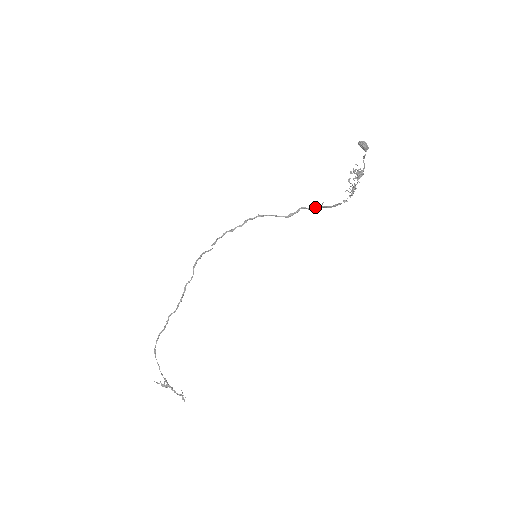
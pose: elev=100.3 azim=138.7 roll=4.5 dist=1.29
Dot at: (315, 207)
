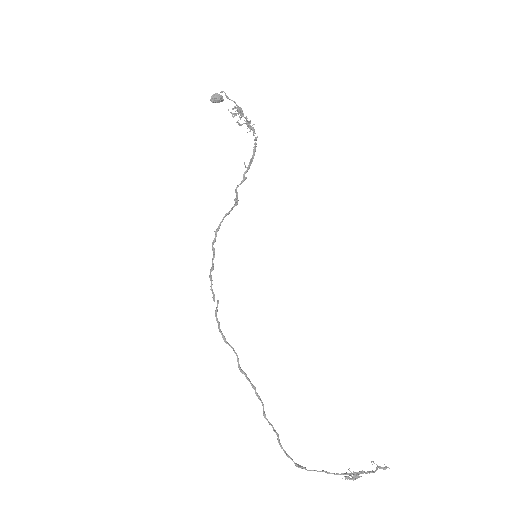
Dot at: (244, 176)
